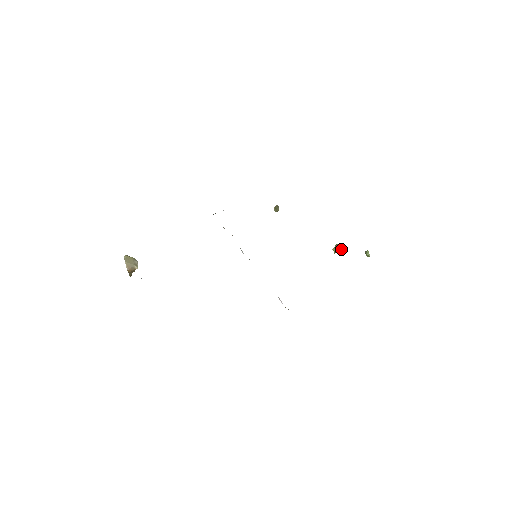
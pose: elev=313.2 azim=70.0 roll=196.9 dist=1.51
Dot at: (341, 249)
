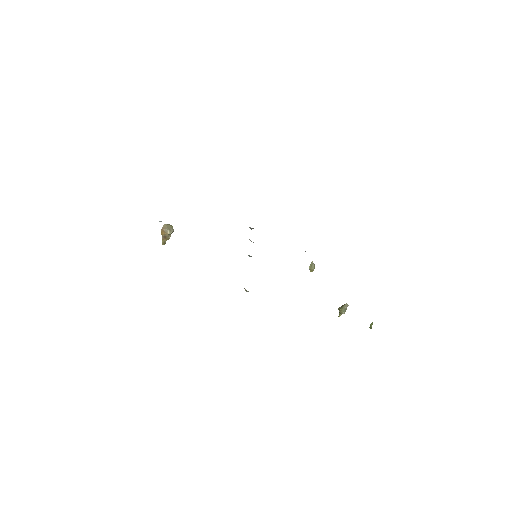
Dot at: (345, 307)
